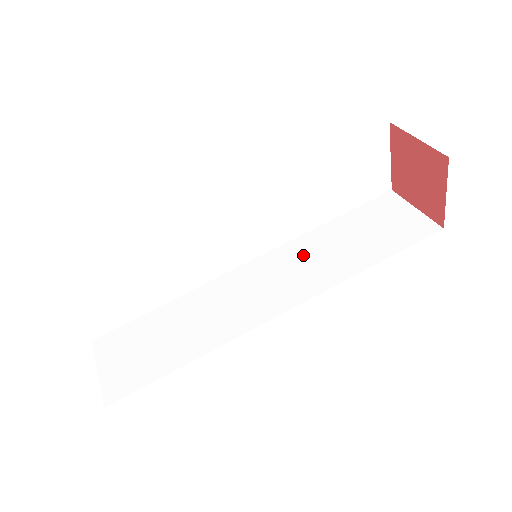
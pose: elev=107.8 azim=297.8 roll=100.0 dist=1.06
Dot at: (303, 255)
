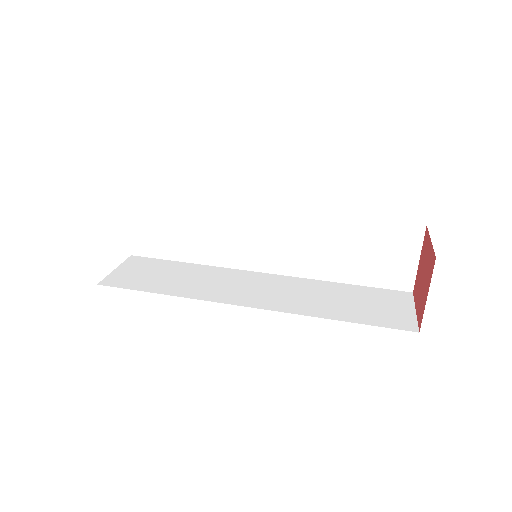
Dot at: (299, 288)
